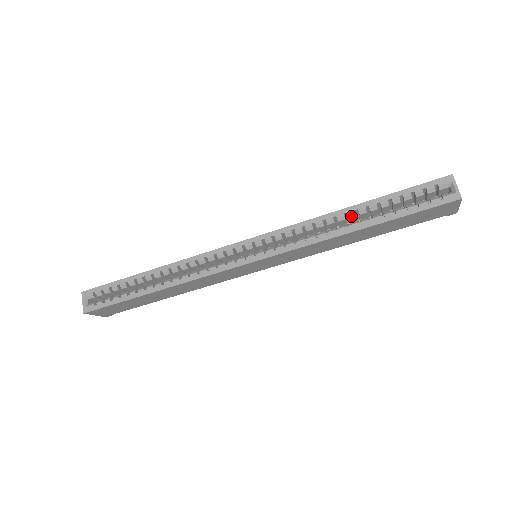
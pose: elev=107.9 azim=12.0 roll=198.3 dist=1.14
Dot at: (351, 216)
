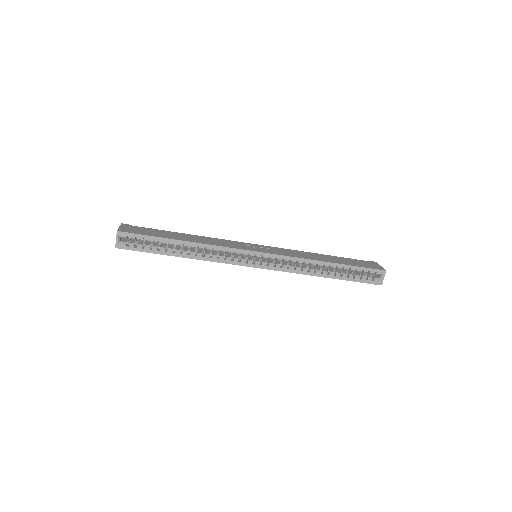
Dot at: (326, 267)
